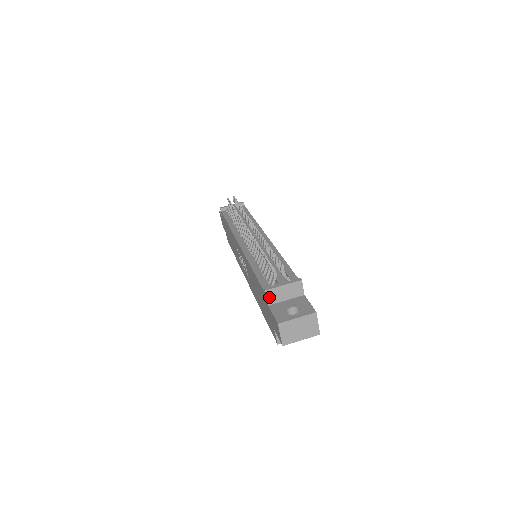
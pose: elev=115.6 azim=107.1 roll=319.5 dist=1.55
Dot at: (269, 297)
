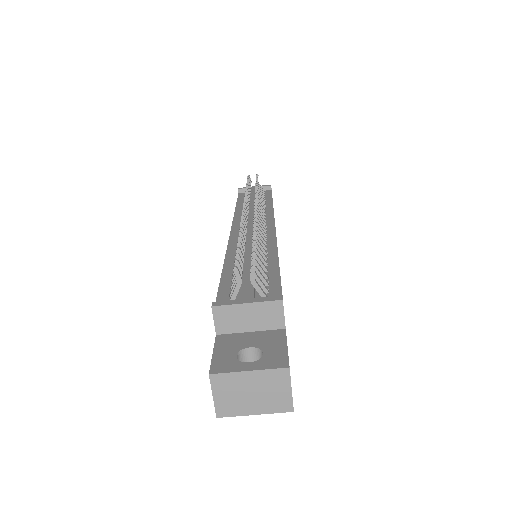
Dot at: (218, 320)
